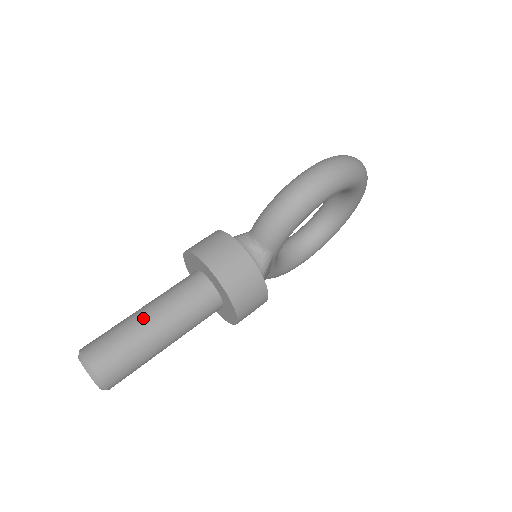
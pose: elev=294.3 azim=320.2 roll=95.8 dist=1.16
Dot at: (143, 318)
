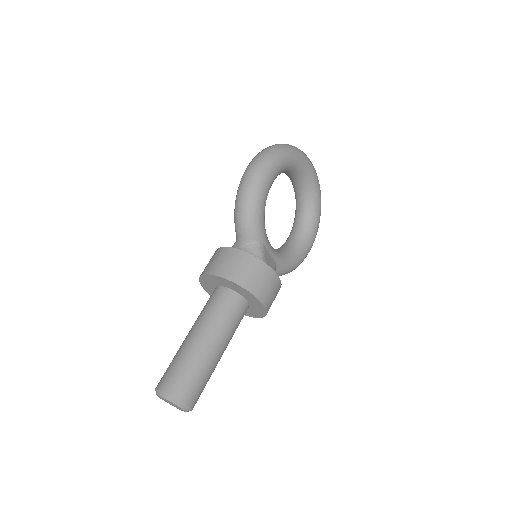
Dot at: (188, 339)
